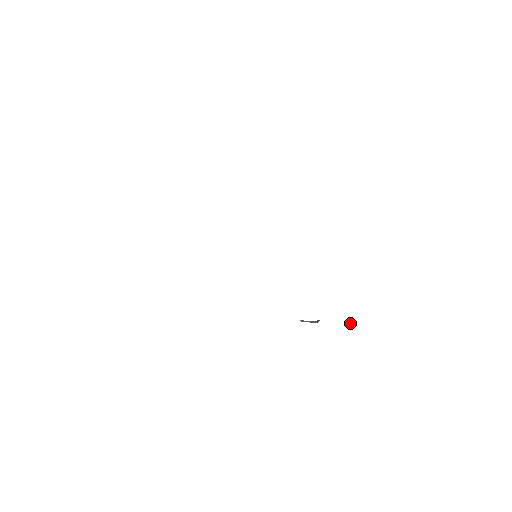
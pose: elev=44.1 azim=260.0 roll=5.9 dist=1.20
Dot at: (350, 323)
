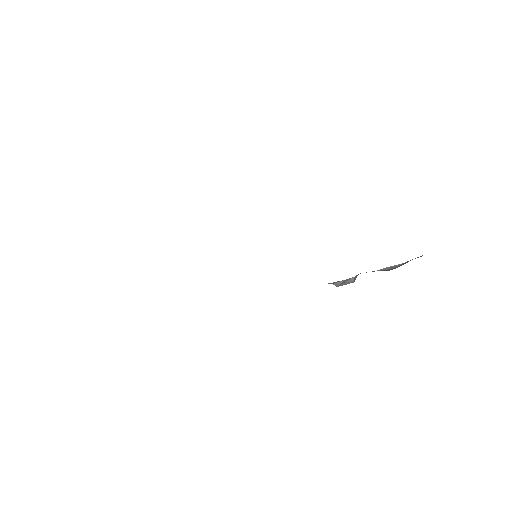
Dot at: (391, 268)
